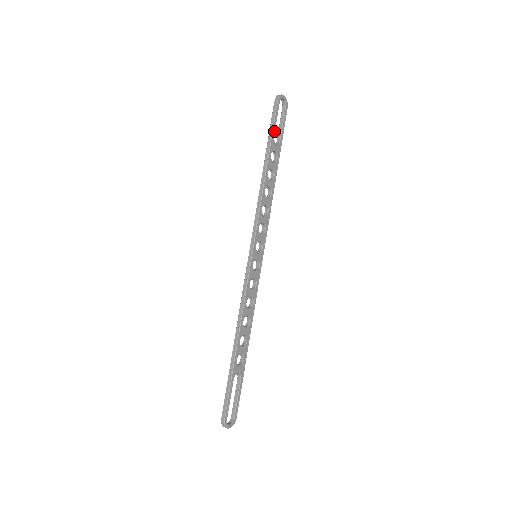
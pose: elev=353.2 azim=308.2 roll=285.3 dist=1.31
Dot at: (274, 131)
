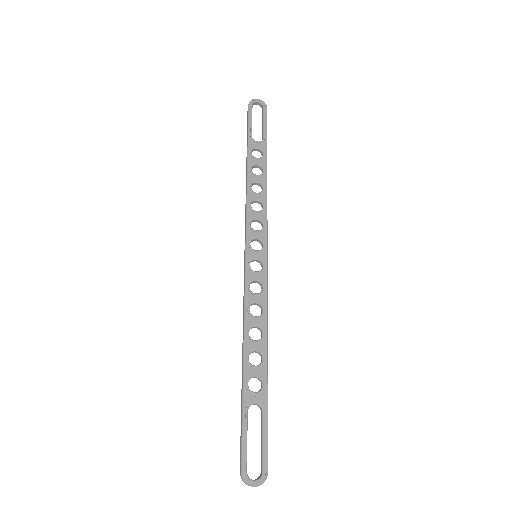
Dot at: (250, 131)
